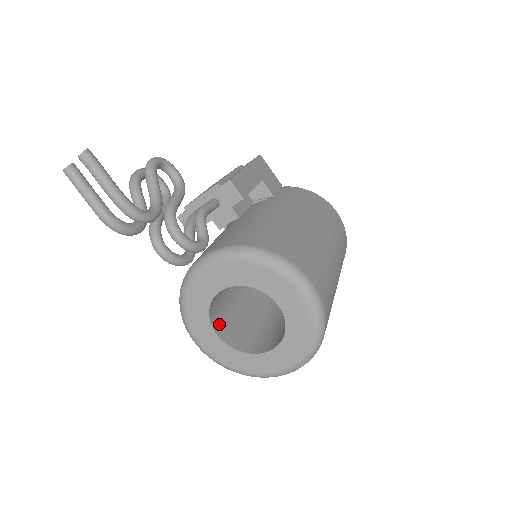
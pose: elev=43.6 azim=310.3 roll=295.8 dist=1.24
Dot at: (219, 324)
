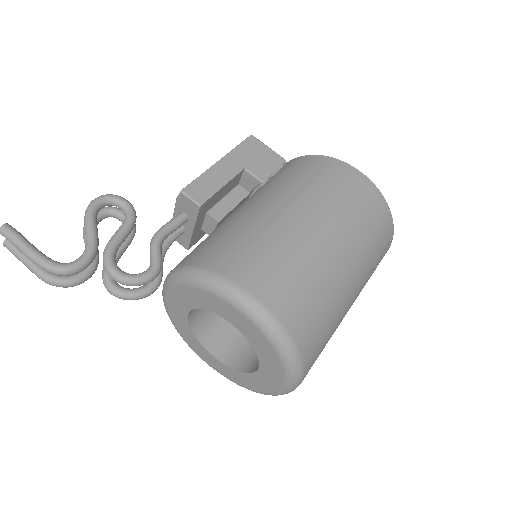
Dot at: (217, 342)
